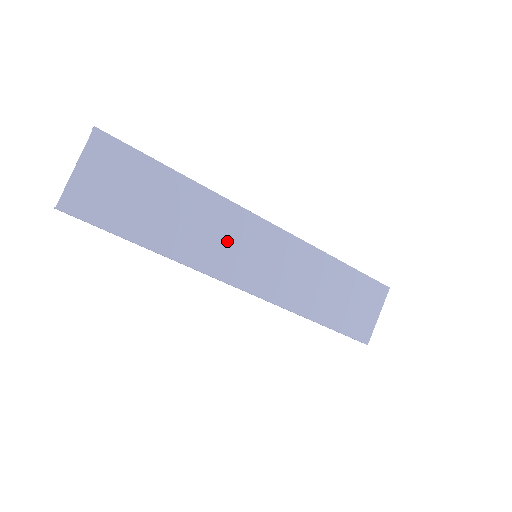
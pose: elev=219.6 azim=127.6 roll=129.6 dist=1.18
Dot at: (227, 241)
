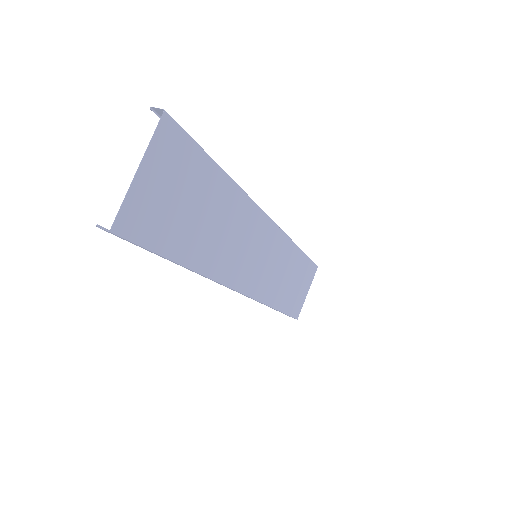
Dot at: (242, 245)
